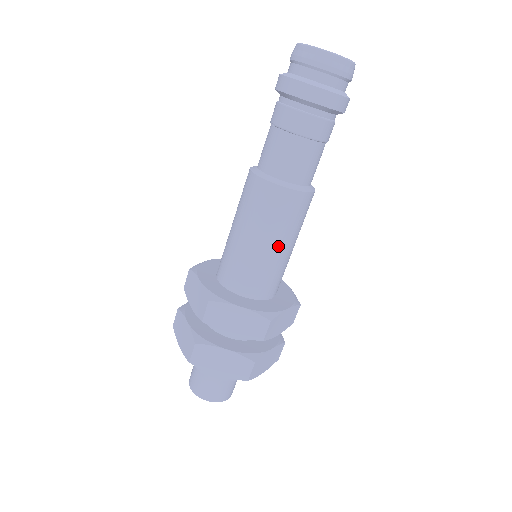
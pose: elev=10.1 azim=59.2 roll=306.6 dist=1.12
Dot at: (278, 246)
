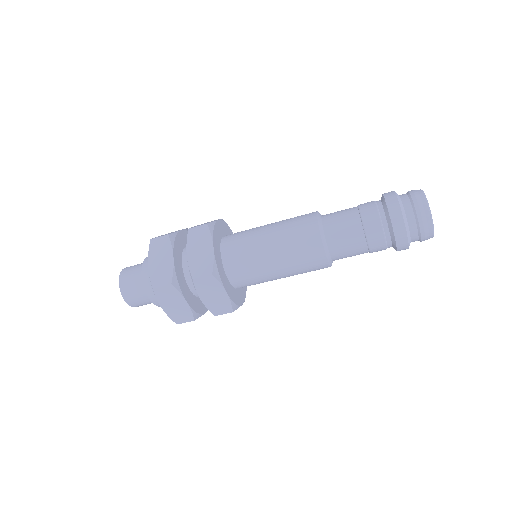
Dot at: (282, 276)
